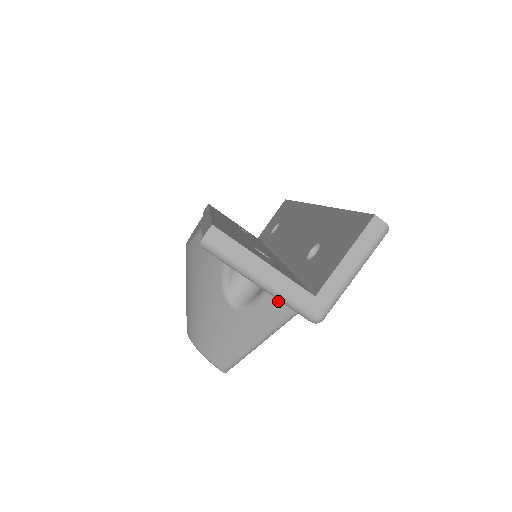
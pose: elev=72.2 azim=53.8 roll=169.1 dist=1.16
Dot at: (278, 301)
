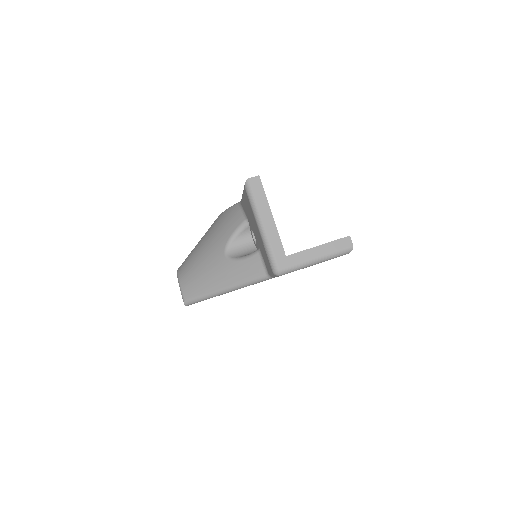
Dot at: (258, 263)
